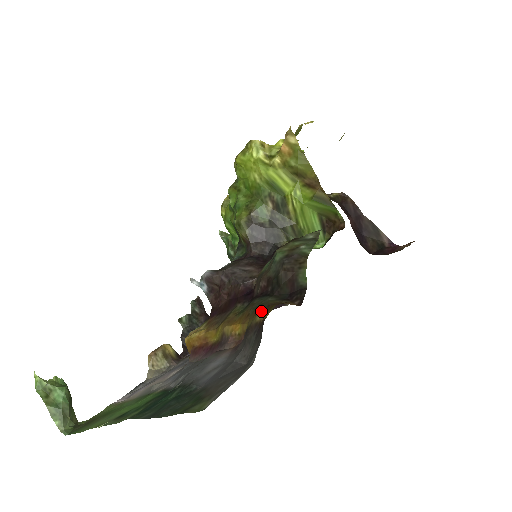
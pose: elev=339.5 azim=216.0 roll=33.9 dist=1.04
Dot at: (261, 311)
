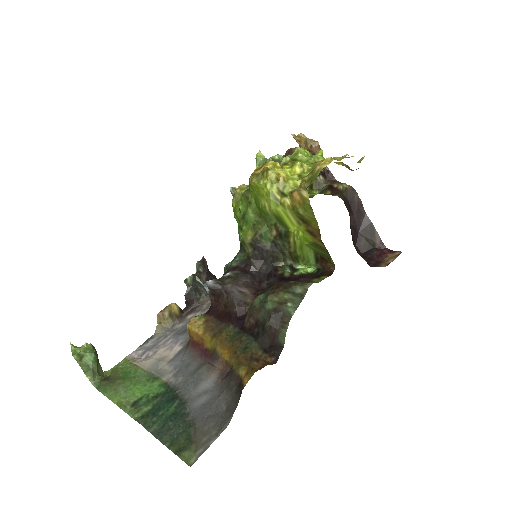
Dot at: (244, 363)
